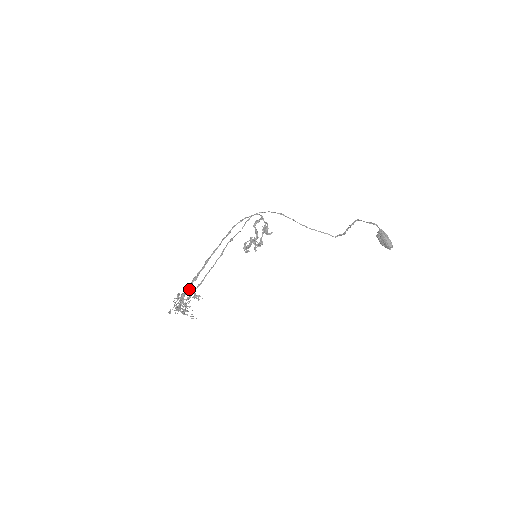
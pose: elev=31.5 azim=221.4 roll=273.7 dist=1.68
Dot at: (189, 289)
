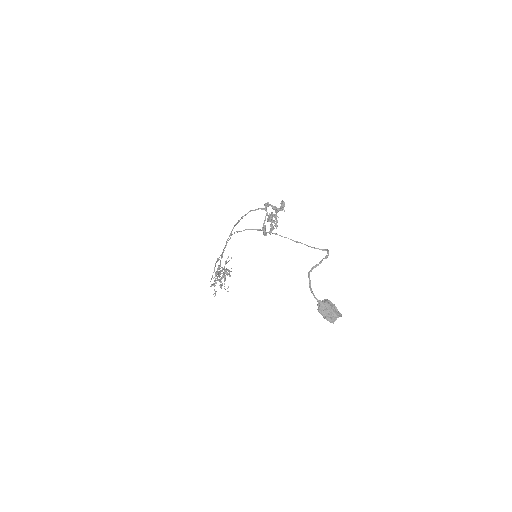
Dot at: (215, 276)
